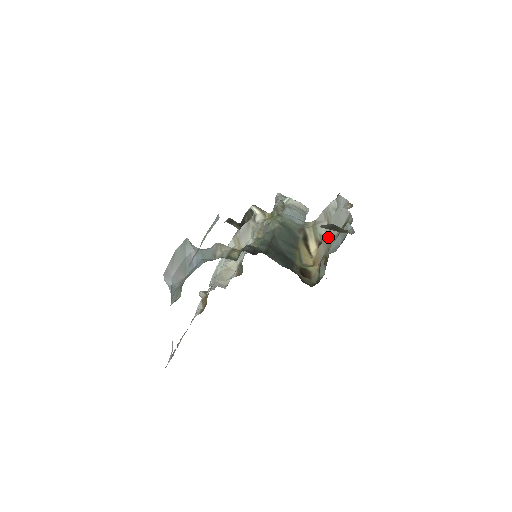
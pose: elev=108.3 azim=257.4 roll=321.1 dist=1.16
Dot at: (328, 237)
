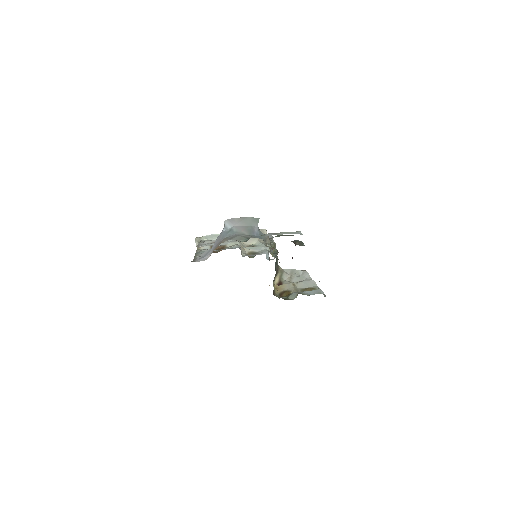
Dot at: (295, 285)
